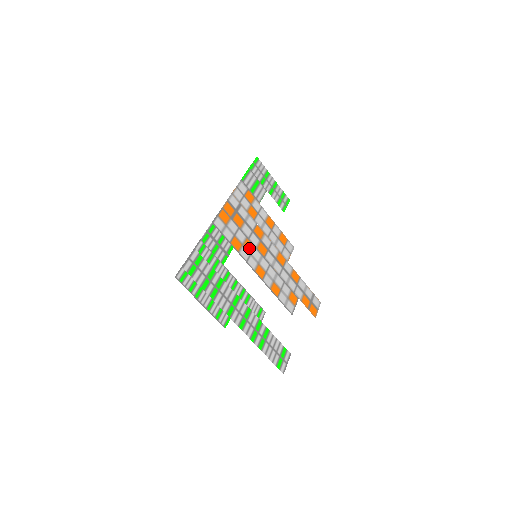
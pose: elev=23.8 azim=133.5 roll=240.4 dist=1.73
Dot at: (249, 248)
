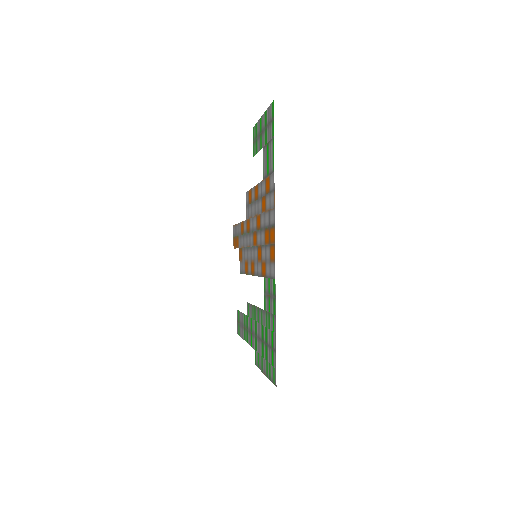
Dot at: (259, 256)
